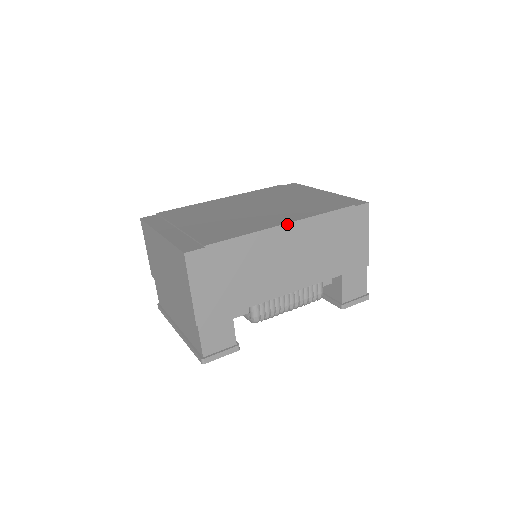
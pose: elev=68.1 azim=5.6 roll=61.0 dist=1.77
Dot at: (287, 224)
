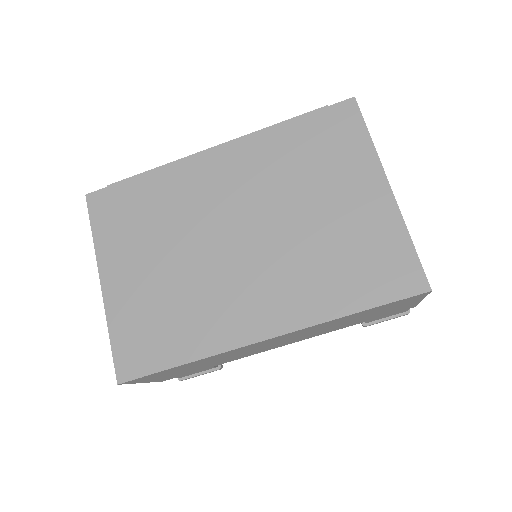
Dot at: (269, 339)
